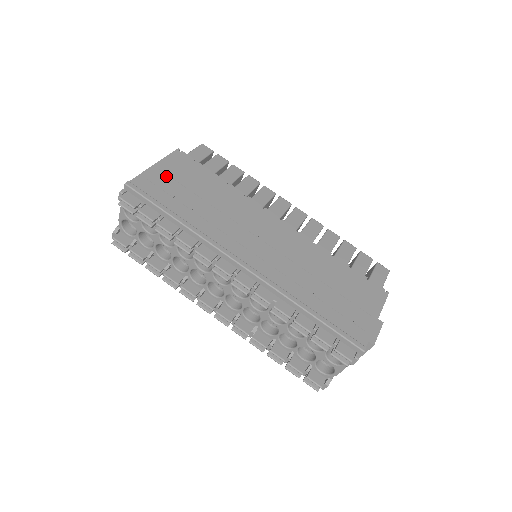
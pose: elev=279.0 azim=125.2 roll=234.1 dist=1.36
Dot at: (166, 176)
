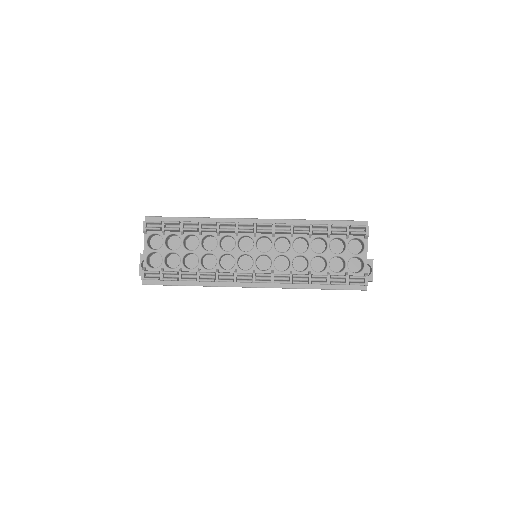
Dot at: occluded
